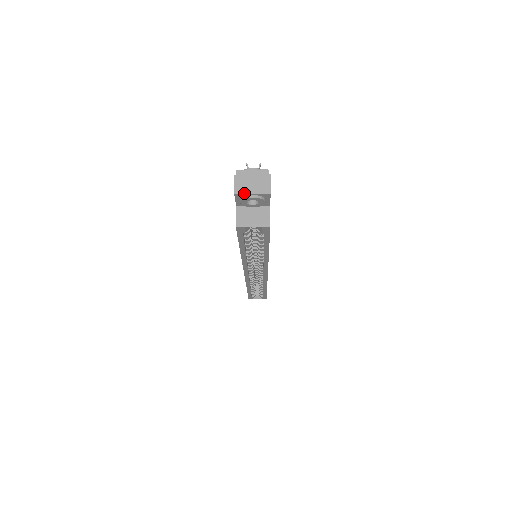
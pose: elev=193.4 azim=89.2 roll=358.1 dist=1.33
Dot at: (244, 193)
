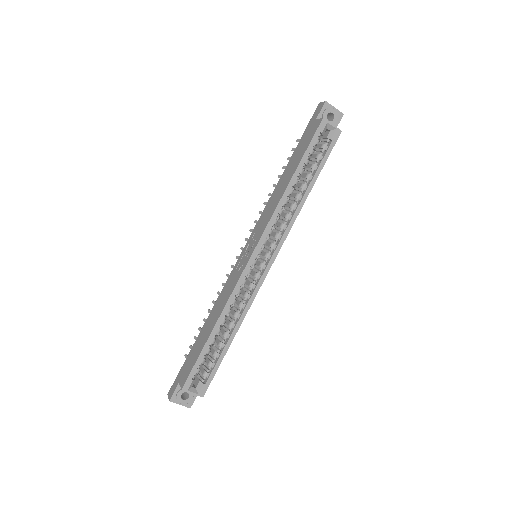
Dot at: (330, 104)
